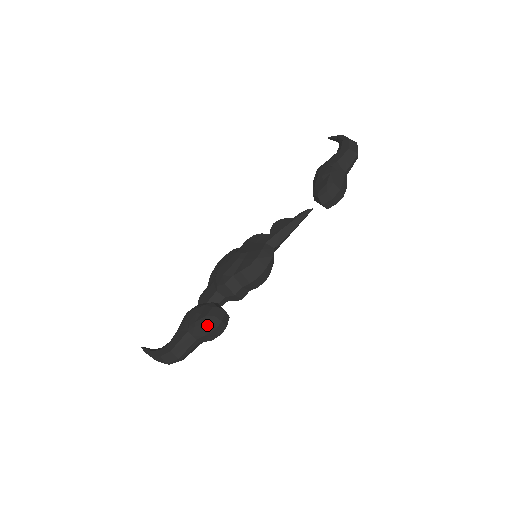
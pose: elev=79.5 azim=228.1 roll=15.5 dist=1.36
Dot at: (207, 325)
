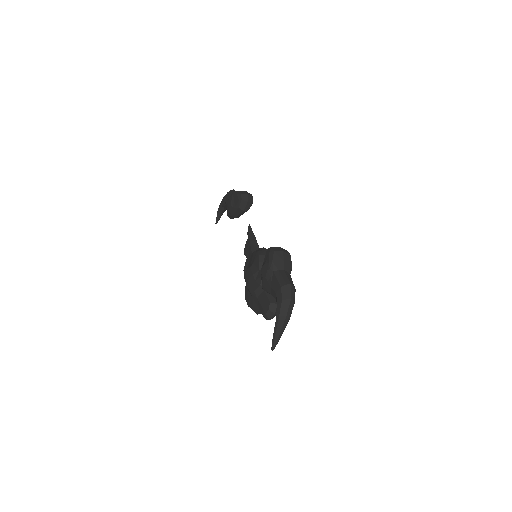
Dot at: (276, 252)
